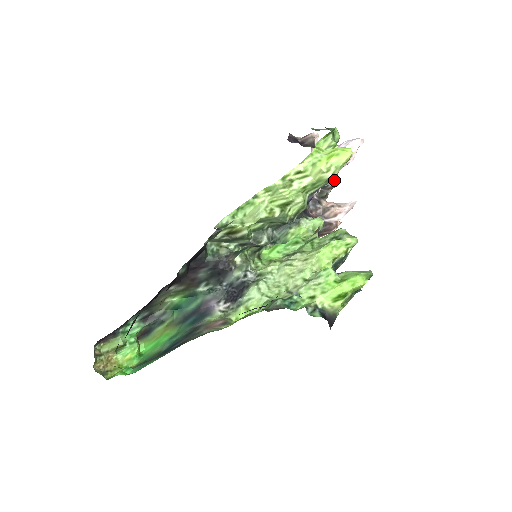
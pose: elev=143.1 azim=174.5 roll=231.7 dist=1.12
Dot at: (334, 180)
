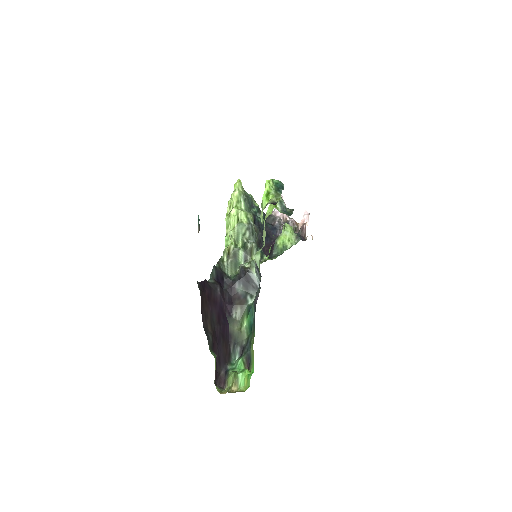
Dot at: (290, 220)
